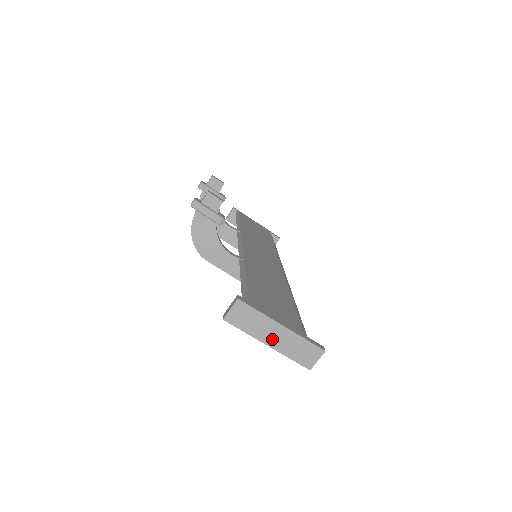
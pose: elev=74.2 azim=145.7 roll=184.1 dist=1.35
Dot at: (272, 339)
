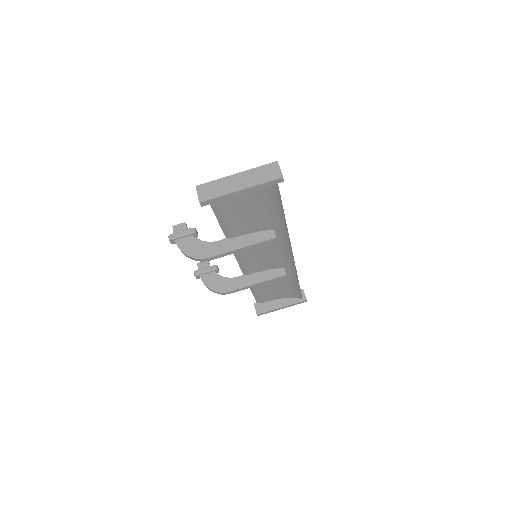
Dot at: (239, 185)
